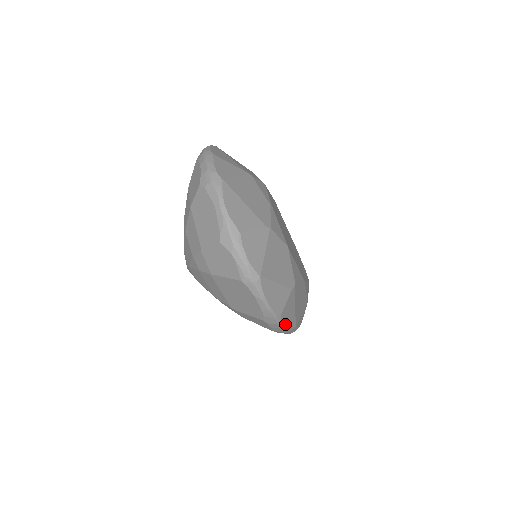
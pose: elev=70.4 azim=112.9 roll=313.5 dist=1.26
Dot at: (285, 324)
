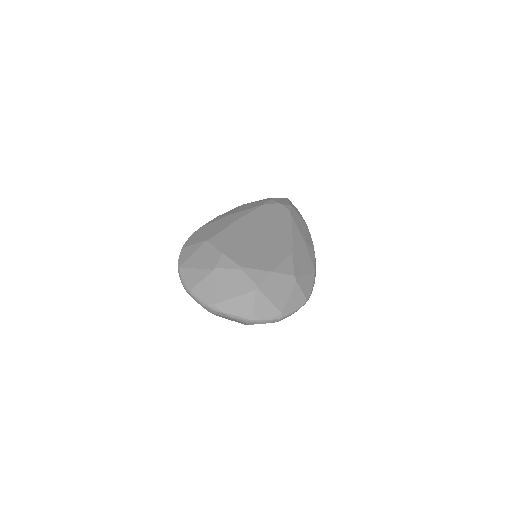
Dot at: (311, 291)
